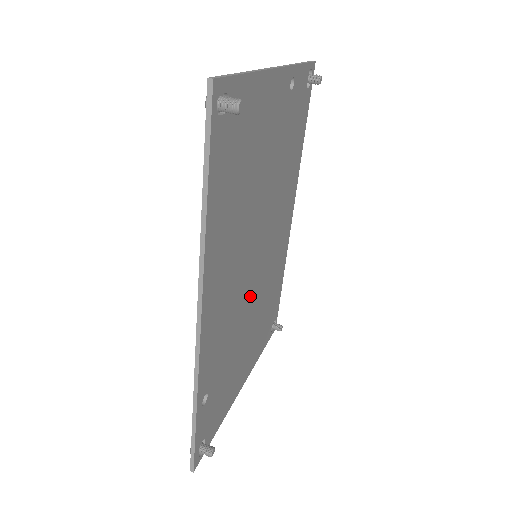
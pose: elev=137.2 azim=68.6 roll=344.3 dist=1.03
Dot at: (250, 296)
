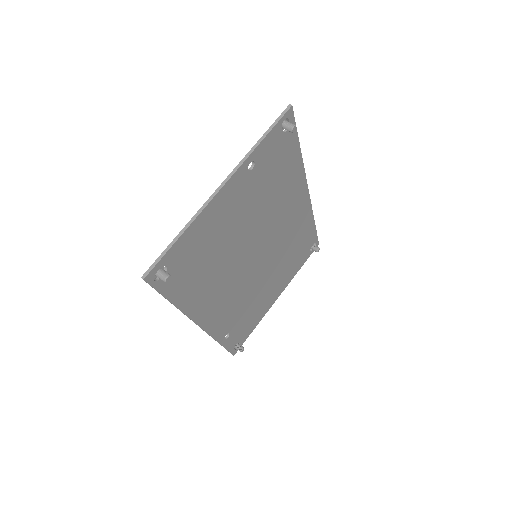
Dot at: (259, 273)
